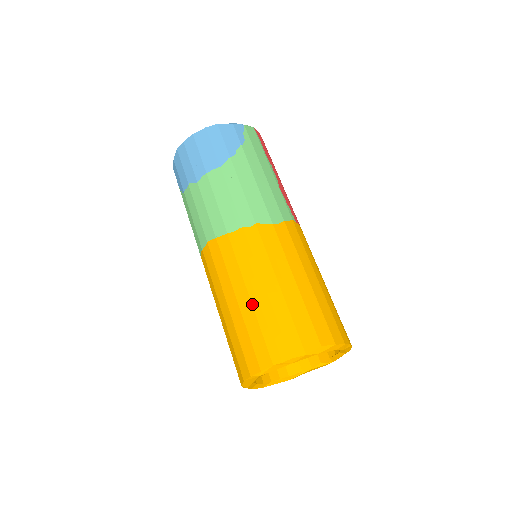
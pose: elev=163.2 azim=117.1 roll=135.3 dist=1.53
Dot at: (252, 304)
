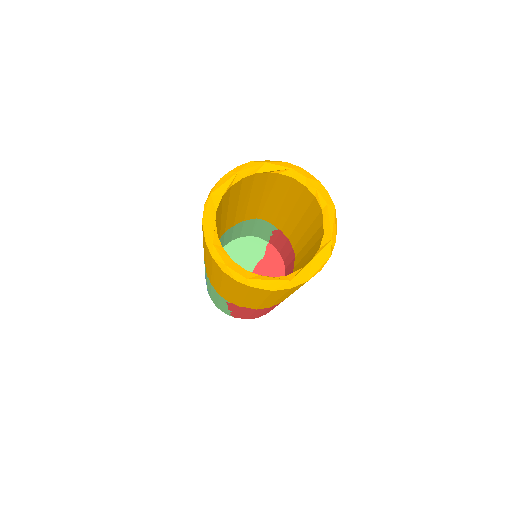
Dot at: occluded
